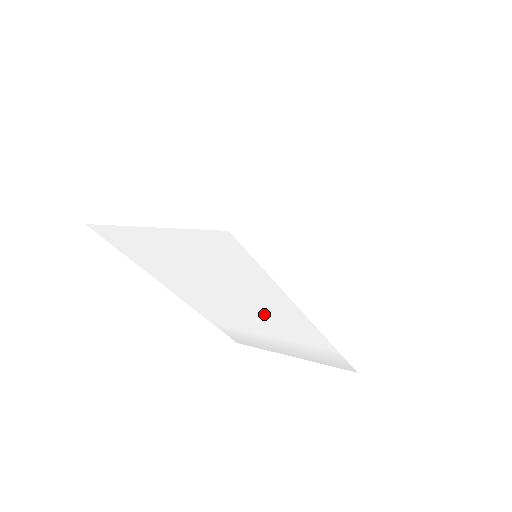
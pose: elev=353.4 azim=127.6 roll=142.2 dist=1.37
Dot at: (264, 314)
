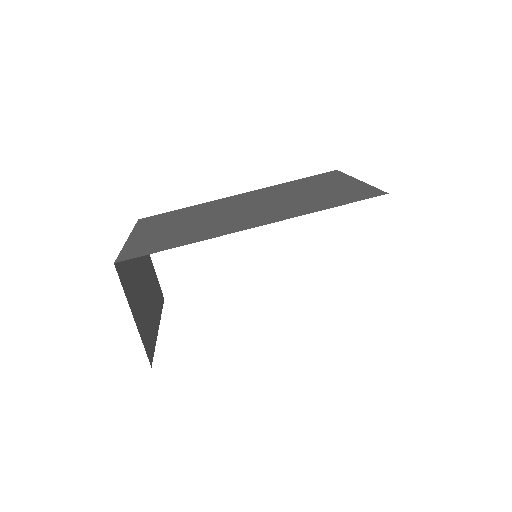
Dot at: occluded
